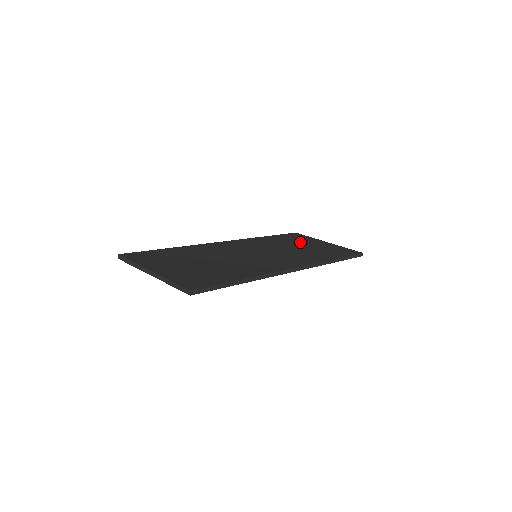
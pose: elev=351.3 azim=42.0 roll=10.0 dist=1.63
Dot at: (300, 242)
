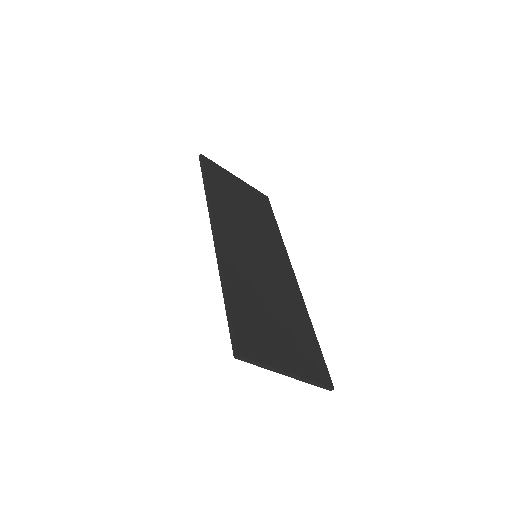
Dot at: (233, 191)
